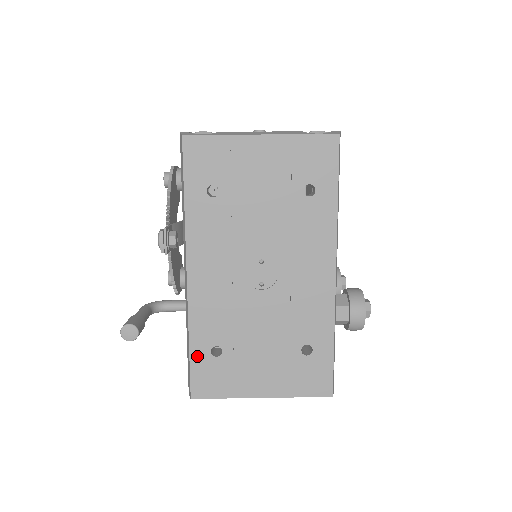
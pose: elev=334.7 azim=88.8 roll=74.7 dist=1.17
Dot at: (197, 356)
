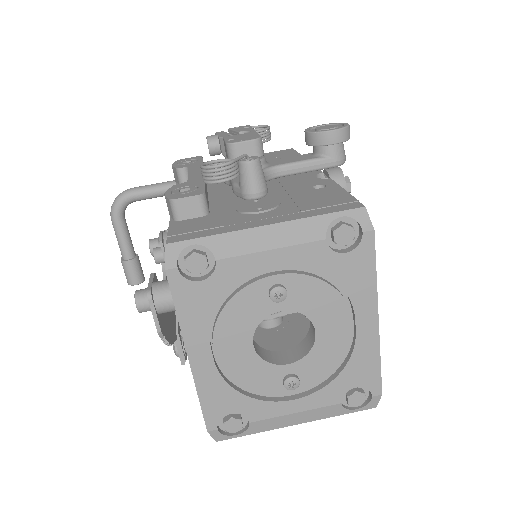
Dot at: occluded
